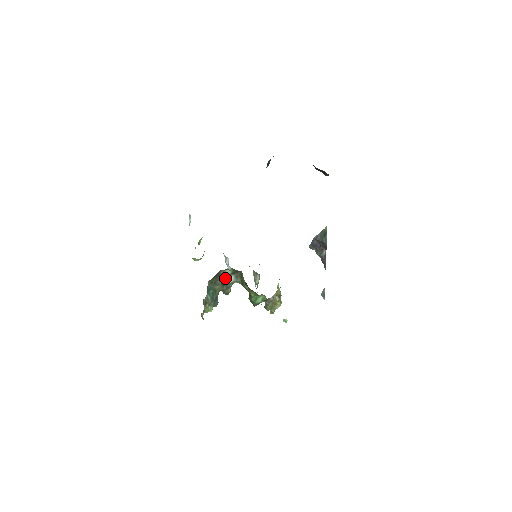
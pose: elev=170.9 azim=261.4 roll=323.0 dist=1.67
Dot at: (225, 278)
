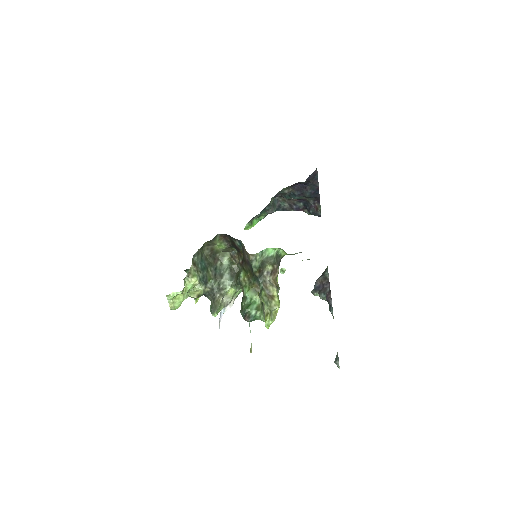
Dot at: (220, 273)
